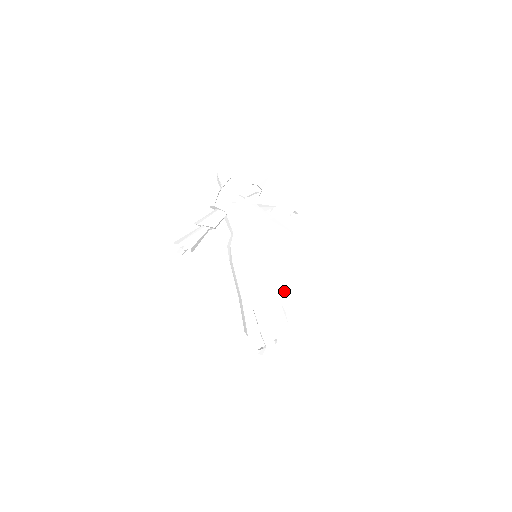
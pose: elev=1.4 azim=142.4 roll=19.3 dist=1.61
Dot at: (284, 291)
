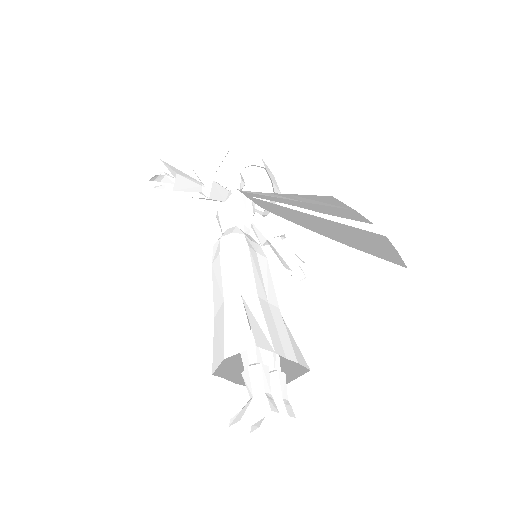
Dot at: (323, 201)
